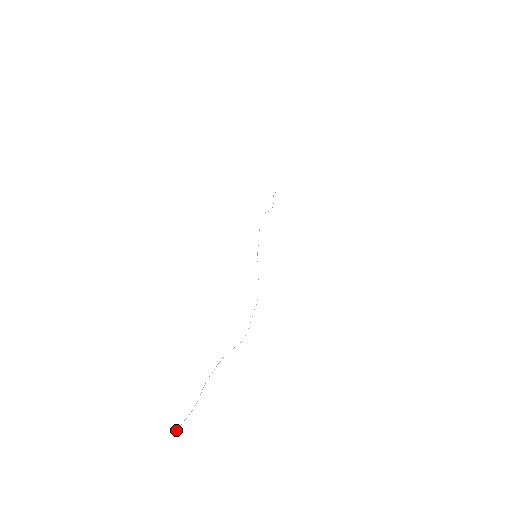
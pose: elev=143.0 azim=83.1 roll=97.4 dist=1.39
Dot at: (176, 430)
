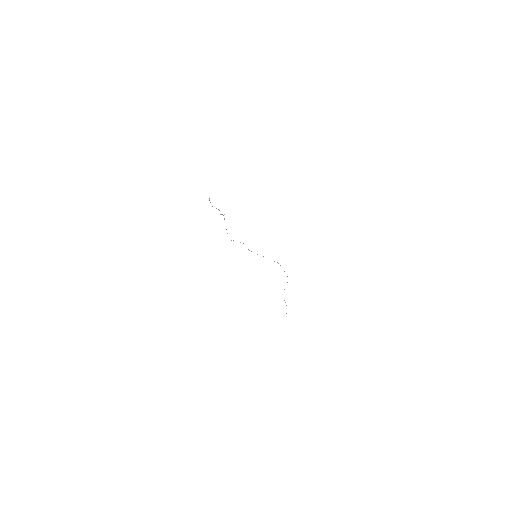
Dot at: occluded
